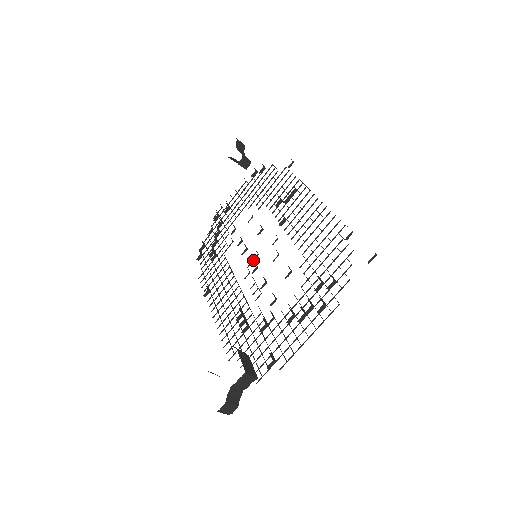
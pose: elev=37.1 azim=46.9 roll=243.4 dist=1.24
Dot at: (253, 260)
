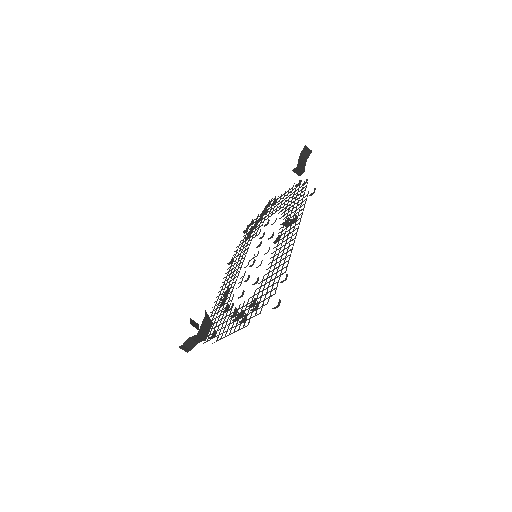
Dot at: occluded
